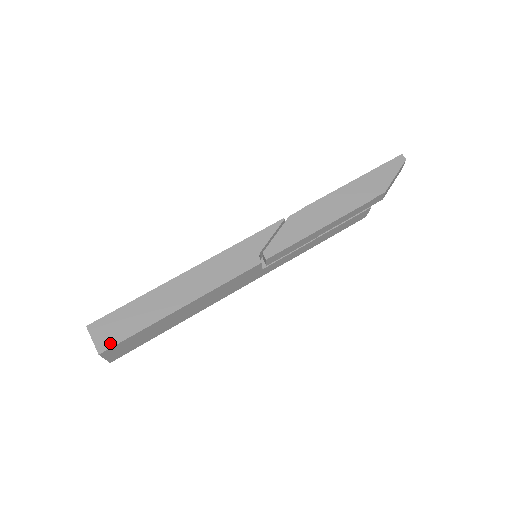
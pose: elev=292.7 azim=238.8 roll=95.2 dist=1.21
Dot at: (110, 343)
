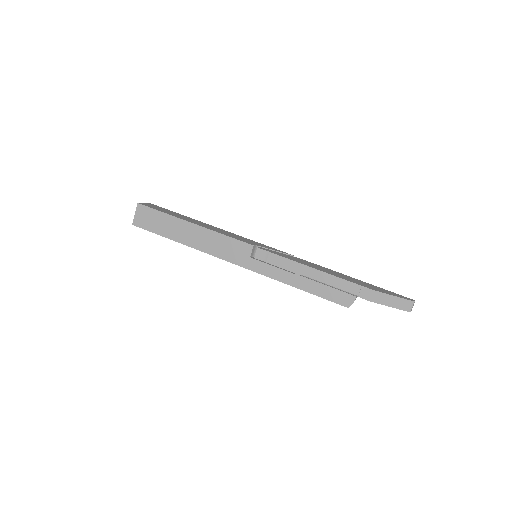
Dot at: (148, 206)
